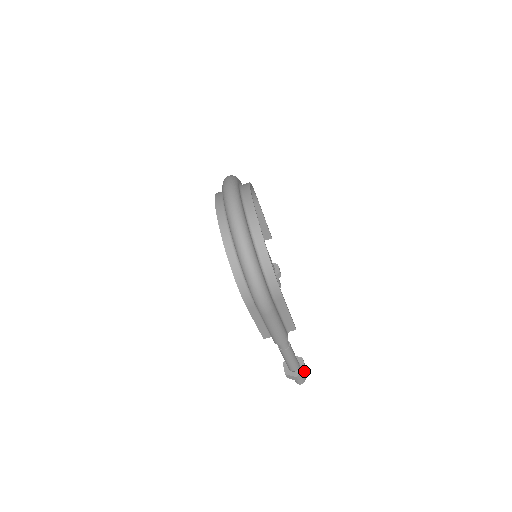
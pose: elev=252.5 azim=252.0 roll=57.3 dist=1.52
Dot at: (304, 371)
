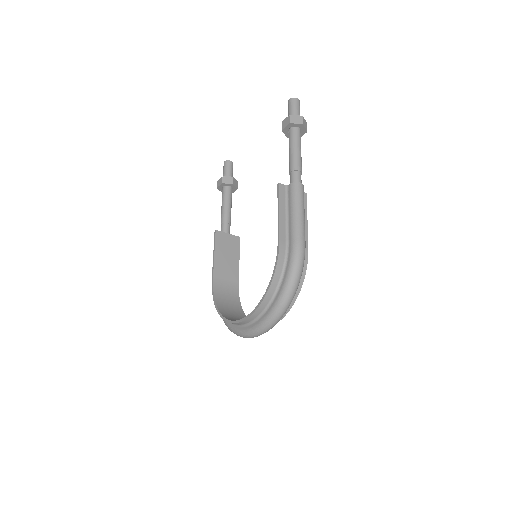
Dot at: occluded
